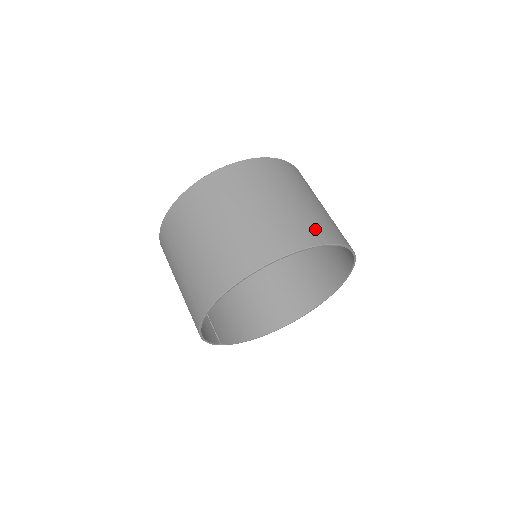
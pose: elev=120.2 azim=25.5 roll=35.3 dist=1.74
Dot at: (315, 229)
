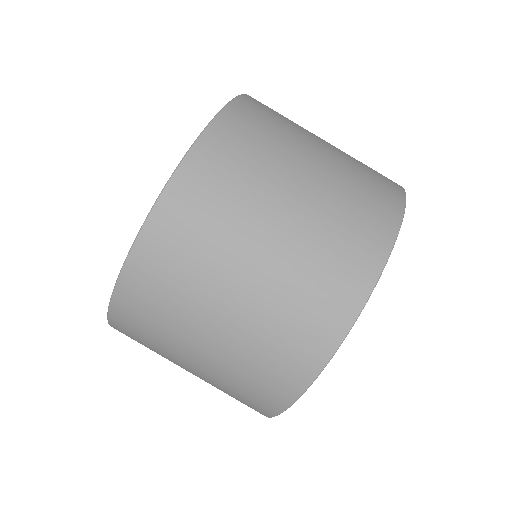
Dot at: (378, 188)
